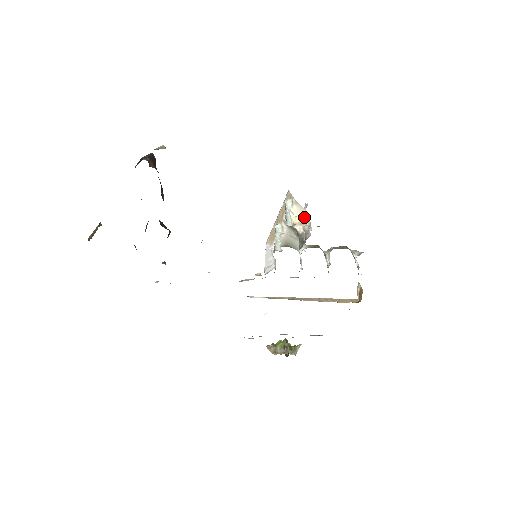
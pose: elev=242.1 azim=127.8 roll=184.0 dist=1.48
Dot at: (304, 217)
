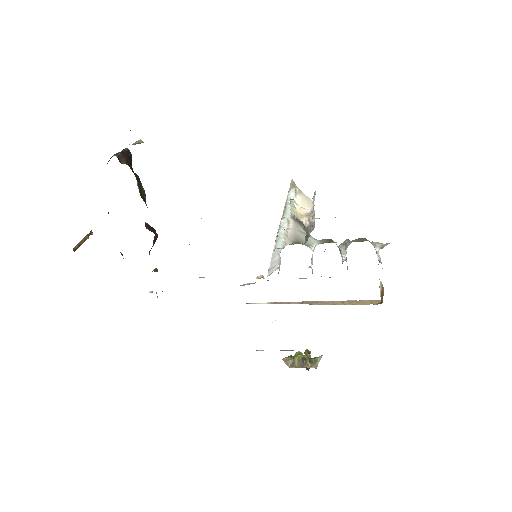
Dot at: (310, 207)
